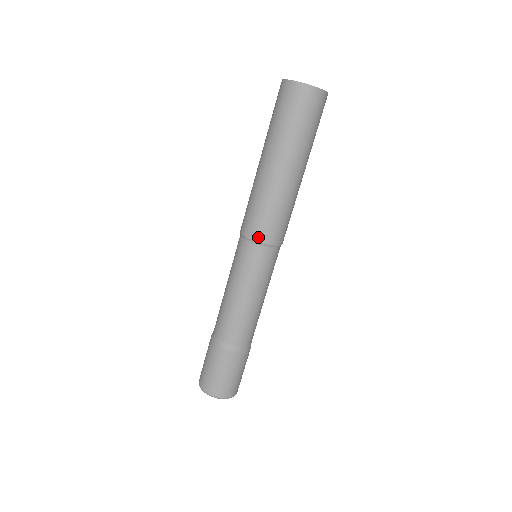
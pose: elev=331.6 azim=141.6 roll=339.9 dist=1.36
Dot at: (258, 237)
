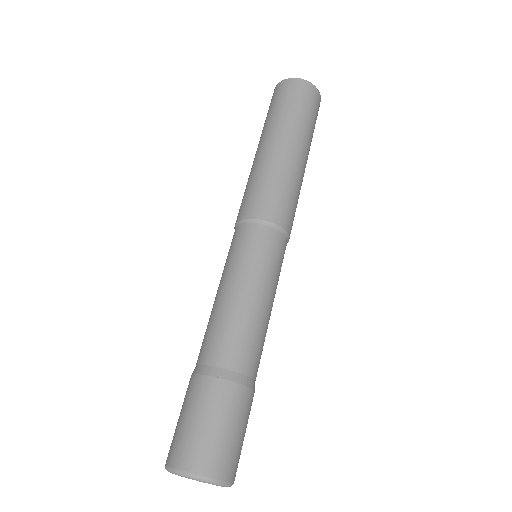
Dot at: (256, 214)
